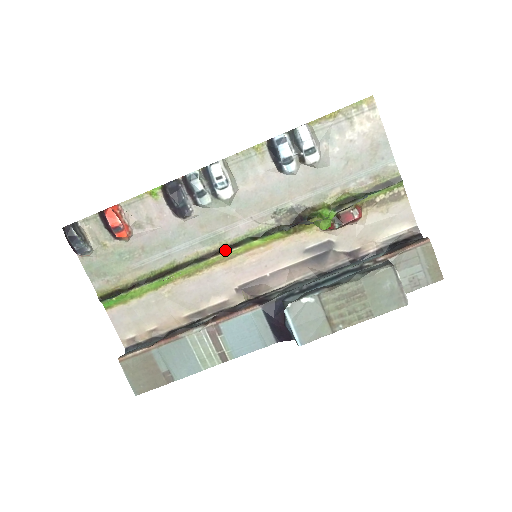
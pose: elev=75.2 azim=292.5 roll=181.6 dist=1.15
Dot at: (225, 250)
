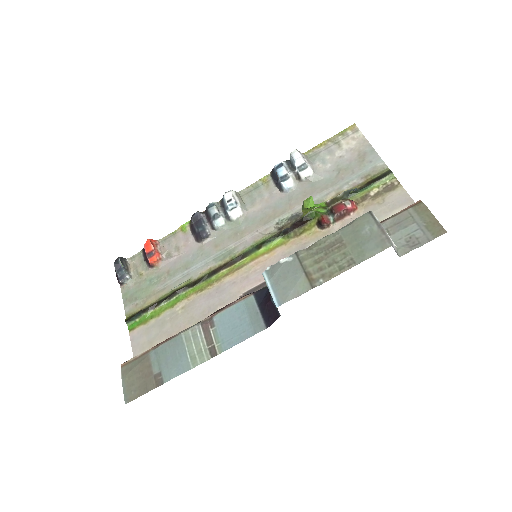
Dot at: (234, 263)
